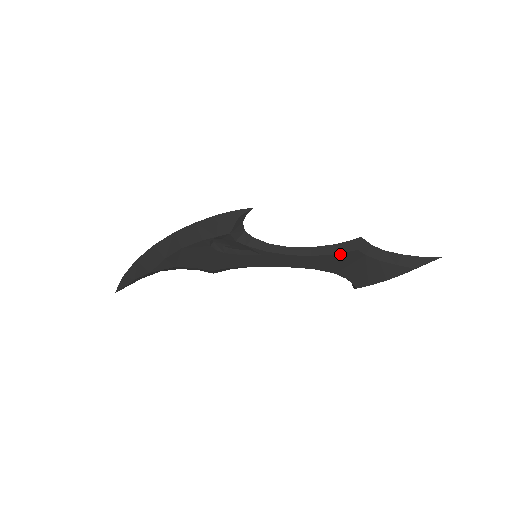
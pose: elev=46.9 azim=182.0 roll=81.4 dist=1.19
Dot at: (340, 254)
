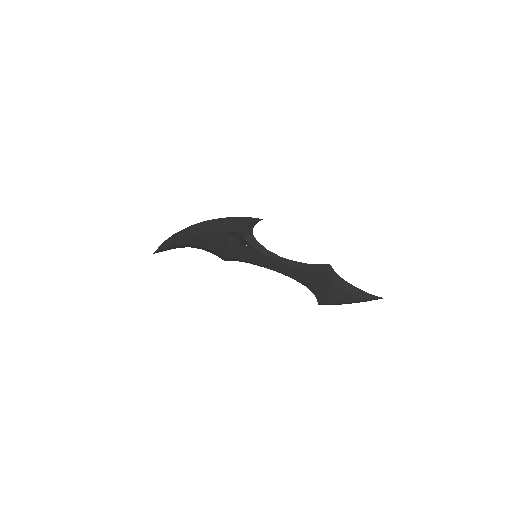
Dot at: (312, 272)
